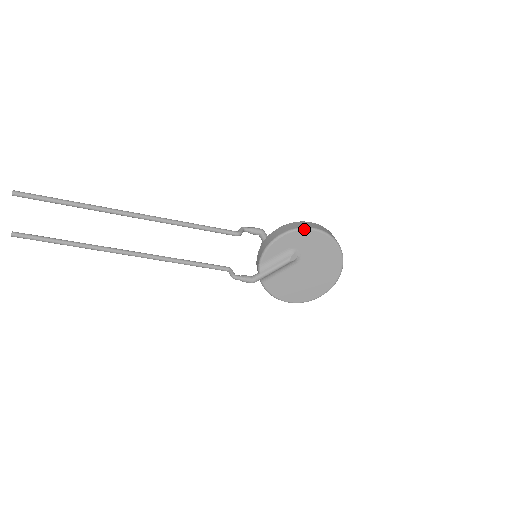
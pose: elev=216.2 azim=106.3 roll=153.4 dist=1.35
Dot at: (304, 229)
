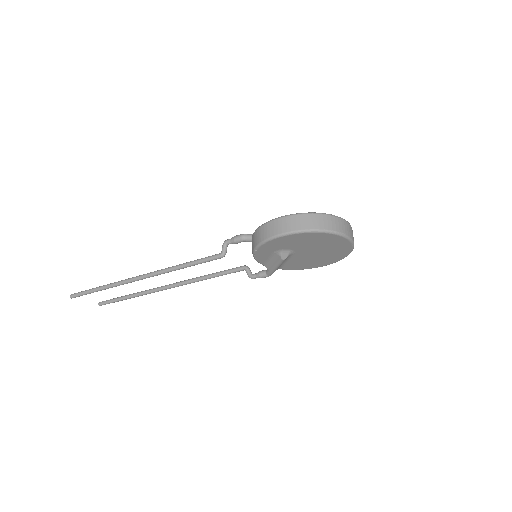
Dot at: (270, 240)
